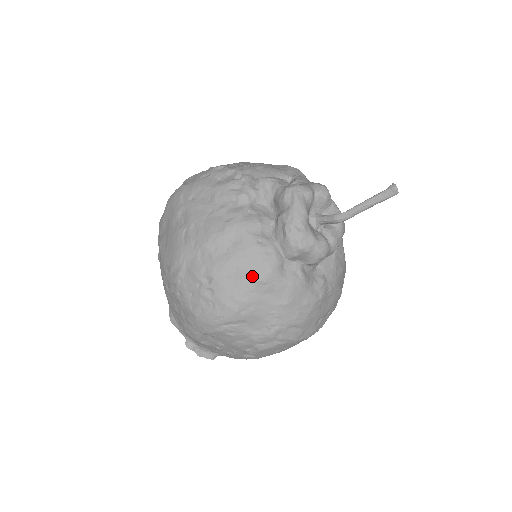
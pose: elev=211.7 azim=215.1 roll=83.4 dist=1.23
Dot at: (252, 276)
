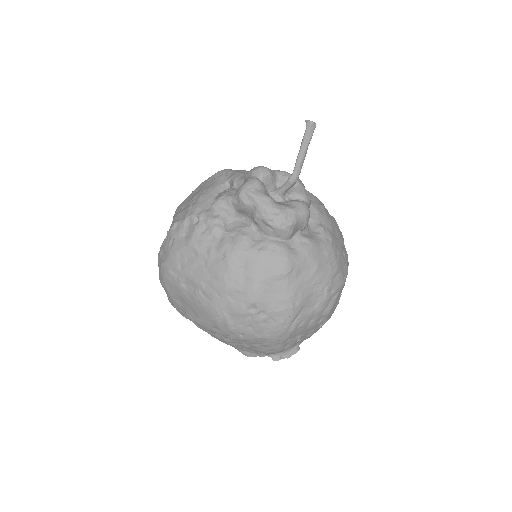
Dot at: (279, 275)
